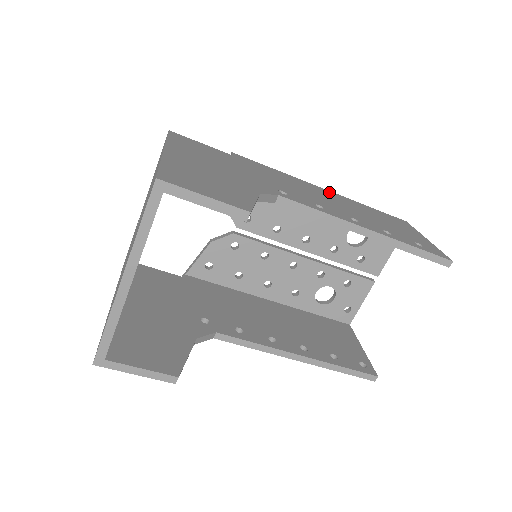
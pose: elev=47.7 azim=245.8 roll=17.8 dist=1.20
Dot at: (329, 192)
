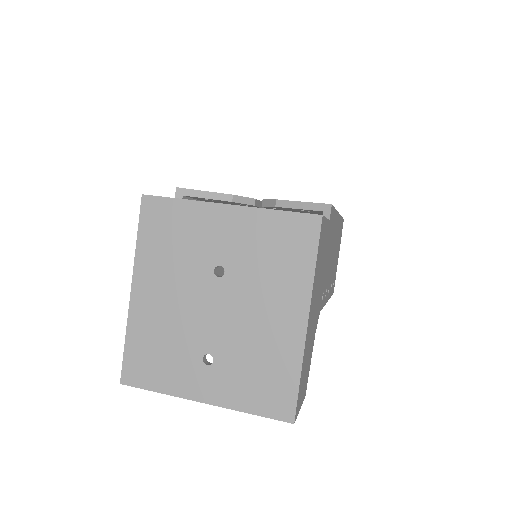
Dot at: occluded
